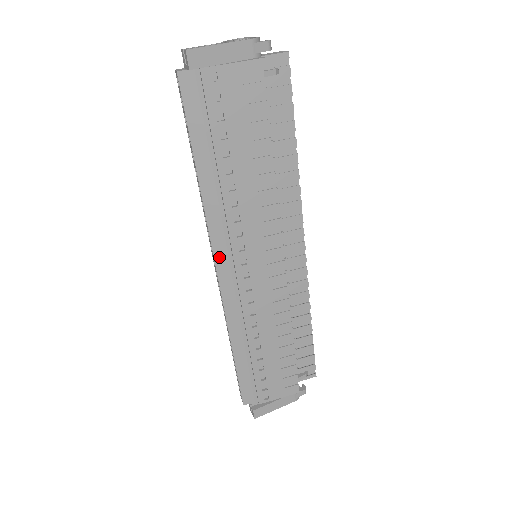
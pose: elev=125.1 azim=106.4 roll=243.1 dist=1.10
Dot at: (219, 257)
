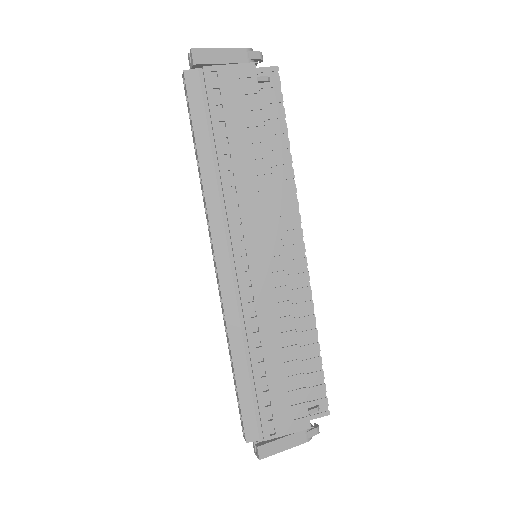
Dot at: (218, 247)
